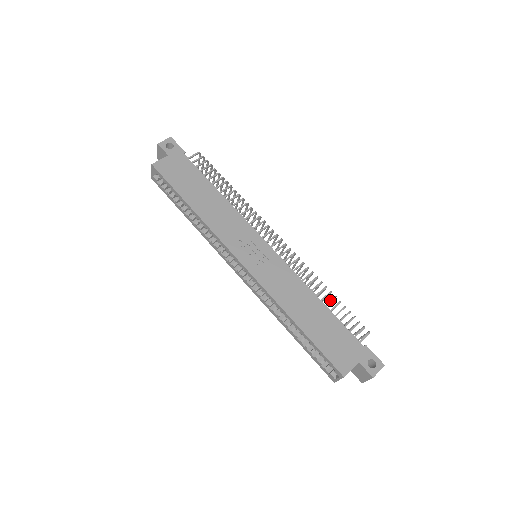
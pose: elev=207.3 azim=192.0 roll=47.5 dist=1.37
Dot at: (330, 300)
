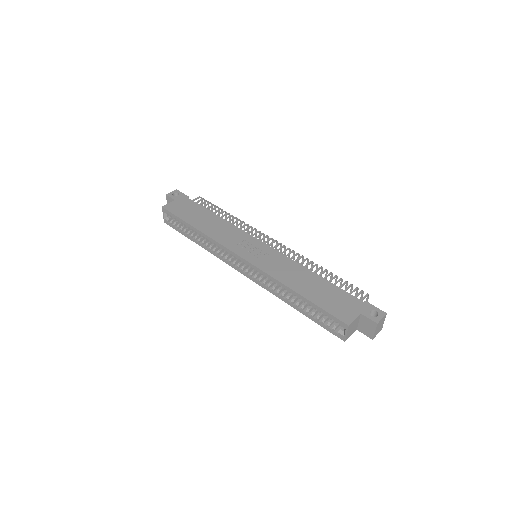
Dot at: (326, 275)
